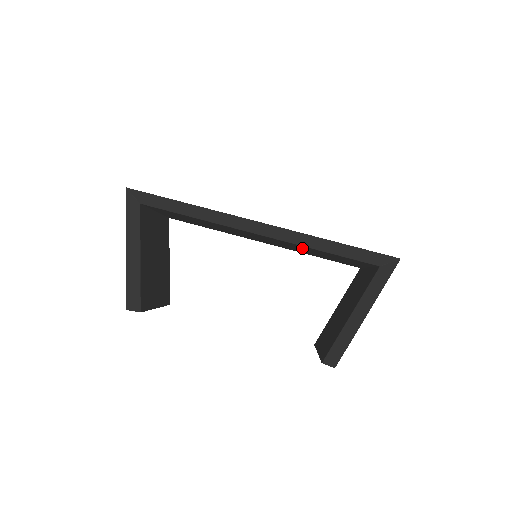
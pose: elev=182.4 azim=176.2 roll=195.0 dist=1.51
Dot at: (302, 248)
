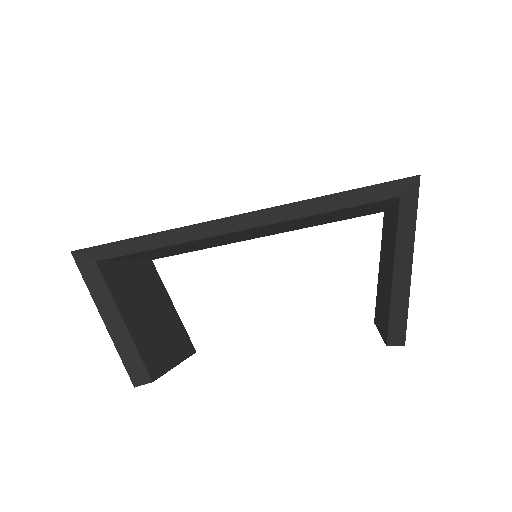
Dot at: (300, 222)
